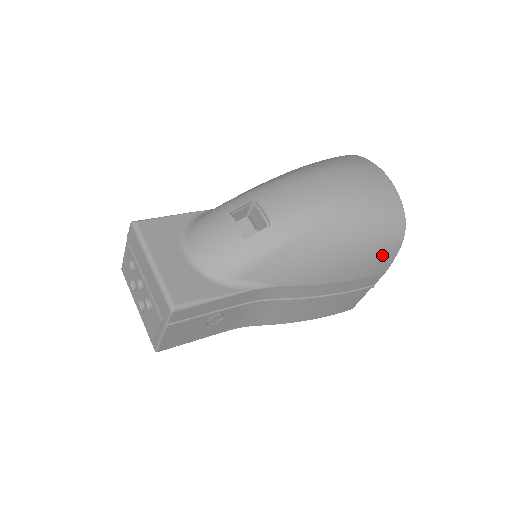
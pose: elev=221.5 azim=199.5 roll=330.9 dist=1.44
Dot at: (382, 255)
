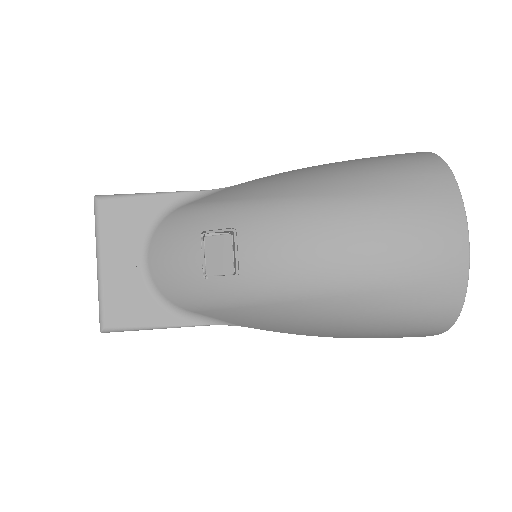
Dot at: (405, 335)
